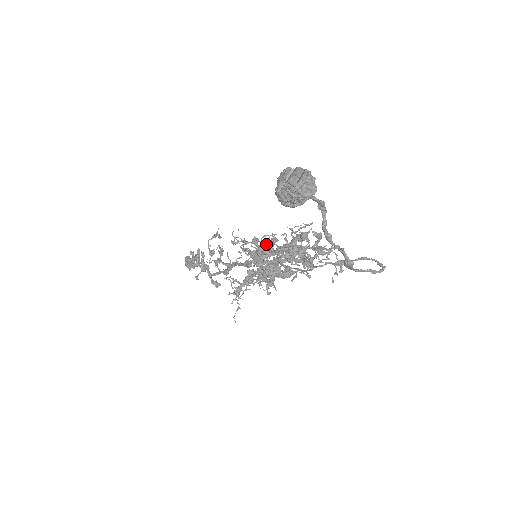
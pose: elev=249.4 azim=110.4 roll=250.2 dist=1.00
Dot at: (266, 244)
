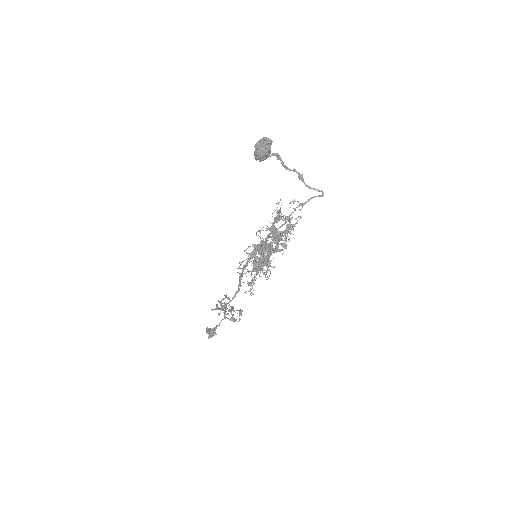
Dot at: (259, 230)
